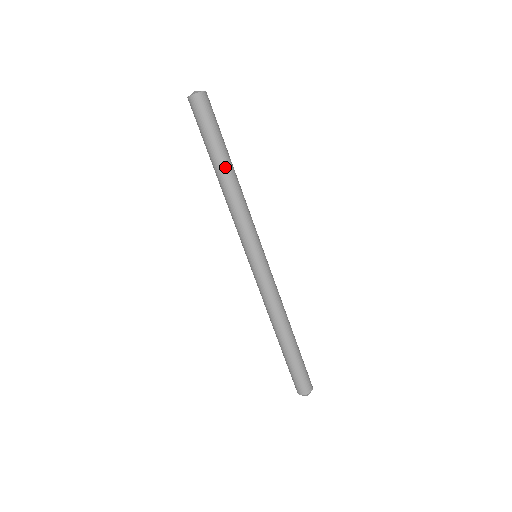
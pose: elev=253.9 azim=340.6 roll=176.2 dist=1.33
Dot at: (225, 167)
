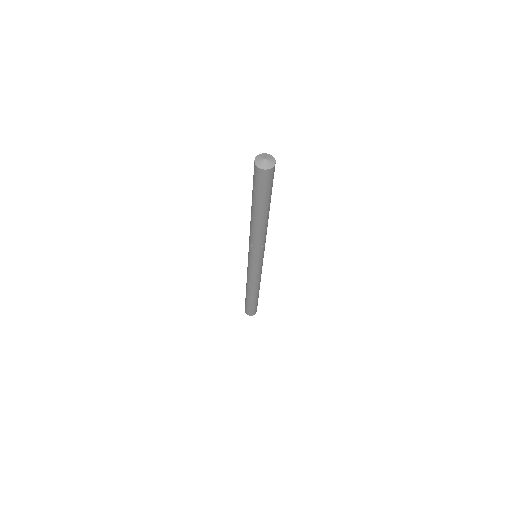
Dot at: (268, 213)
